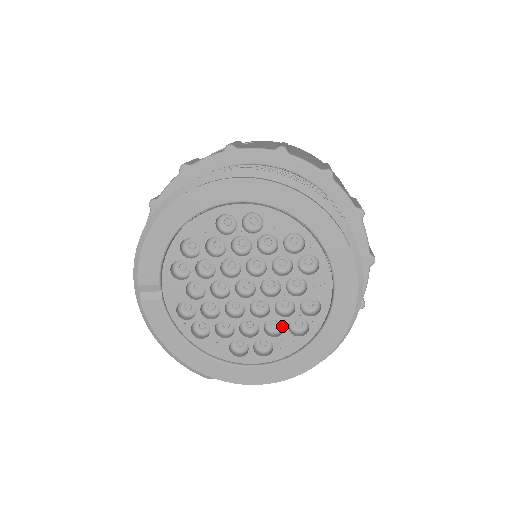
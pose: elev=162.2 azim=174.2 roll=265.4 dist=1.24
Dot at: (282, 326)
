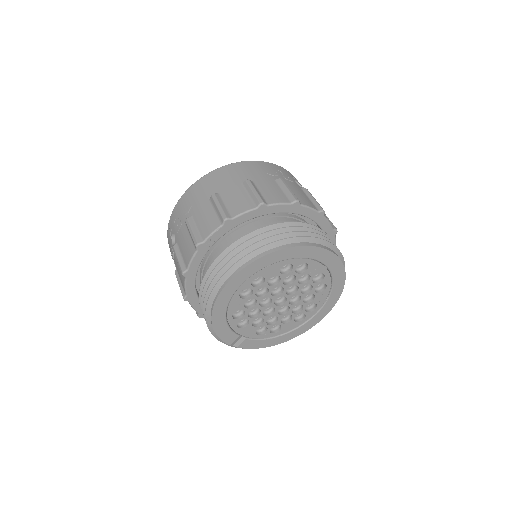
Dot at: occluded
